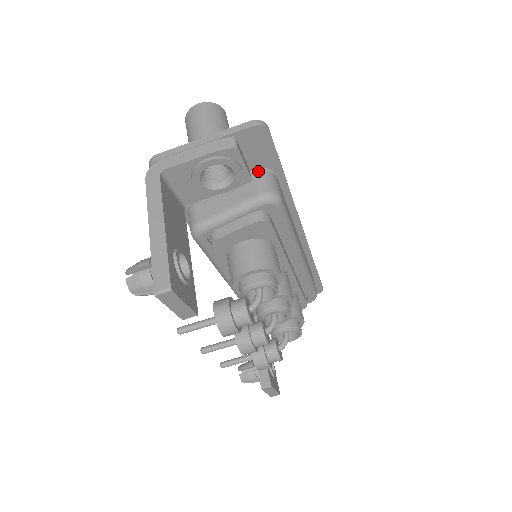
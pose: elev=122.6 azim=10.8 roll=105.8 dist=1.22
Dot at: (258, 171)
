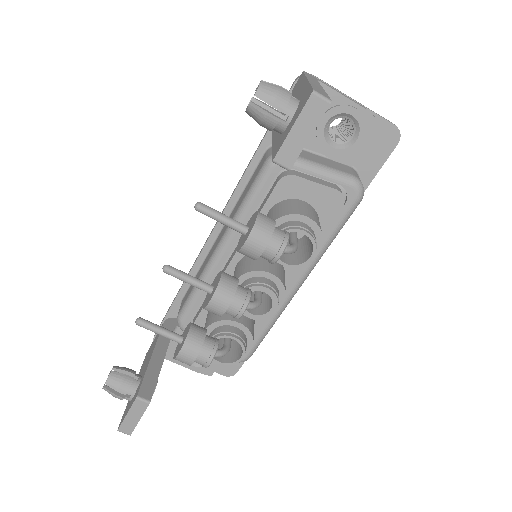
Dot at: (354, 169)
